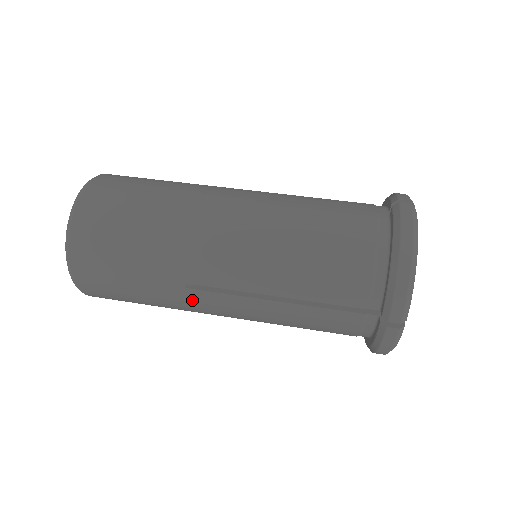
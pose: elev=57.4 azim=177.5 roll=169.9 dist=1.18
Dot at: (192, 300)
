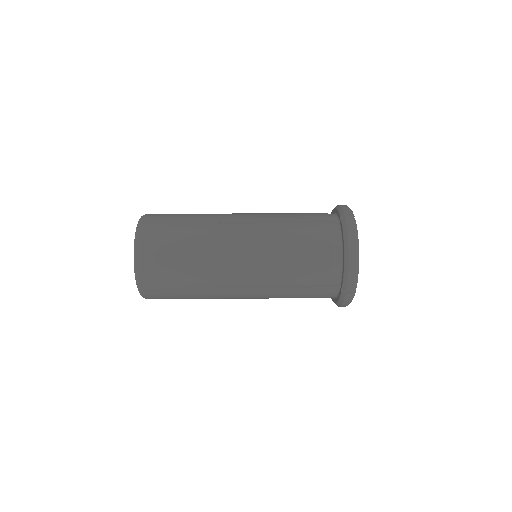
Dot at: (223, 294)
